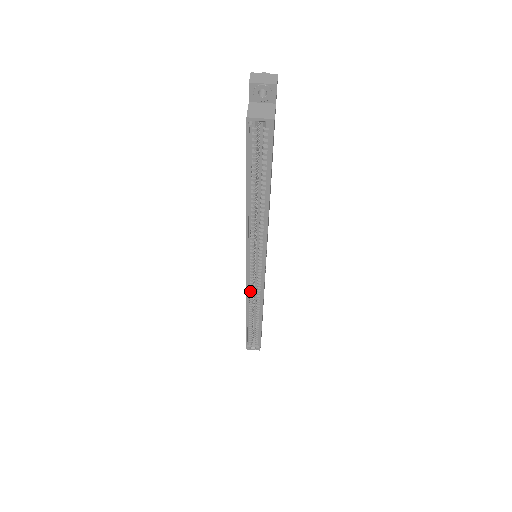
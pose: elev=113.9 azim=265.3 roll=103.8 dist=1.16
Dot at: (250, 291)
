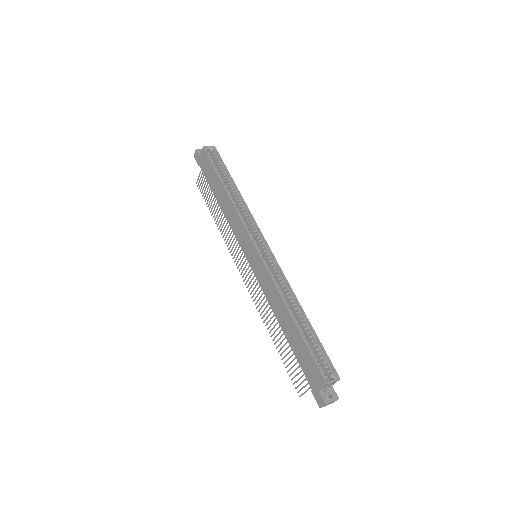
Dot at: (272, 276)
